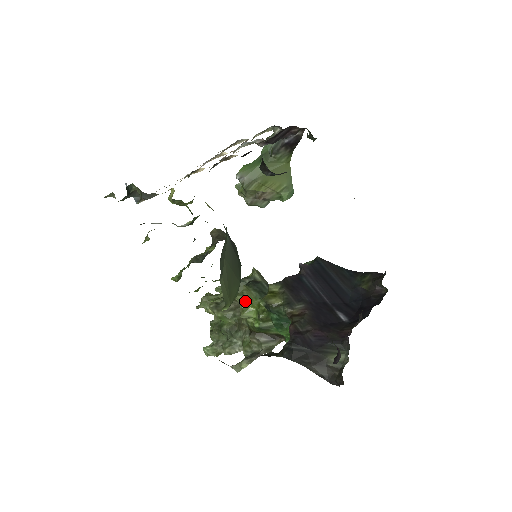
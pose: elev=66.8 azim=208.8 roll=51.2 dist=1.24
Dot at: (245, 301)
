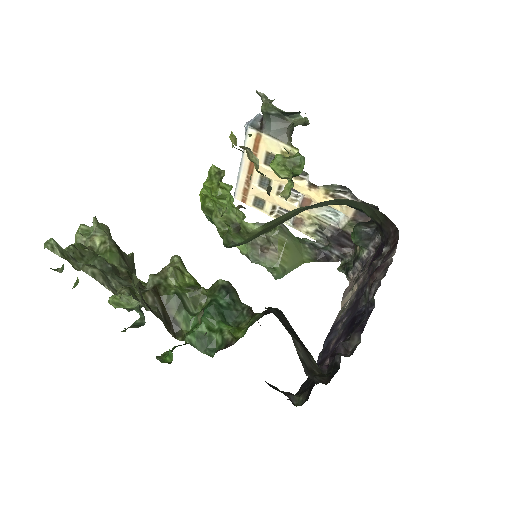
Dot at: occluded
